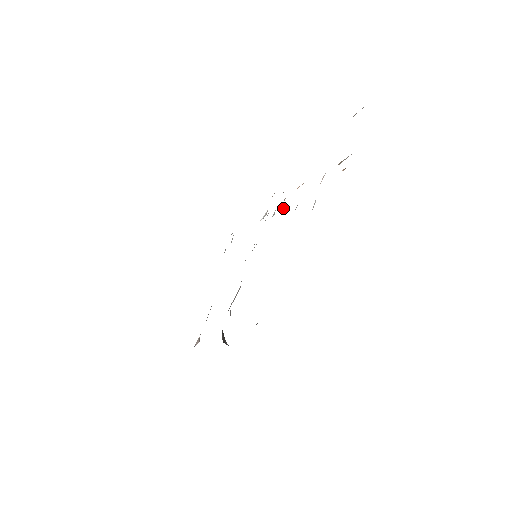
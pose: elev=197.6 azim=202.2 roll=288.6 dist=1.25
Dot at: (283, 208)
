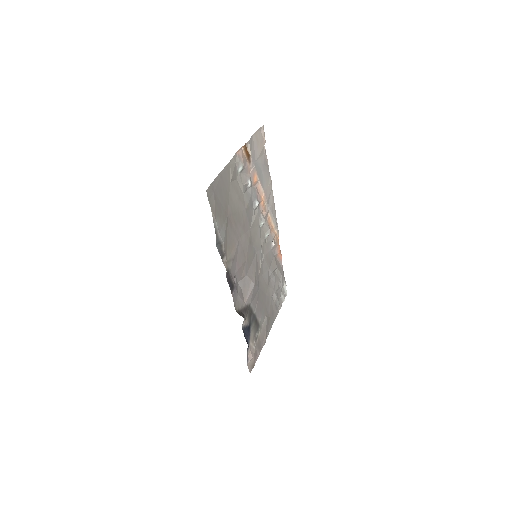
Dot at: (261, 216)
